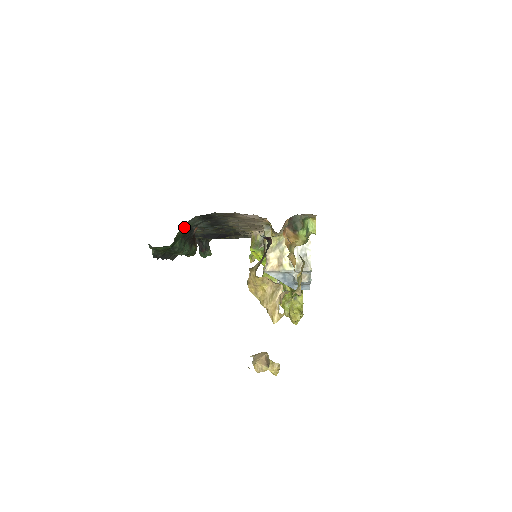
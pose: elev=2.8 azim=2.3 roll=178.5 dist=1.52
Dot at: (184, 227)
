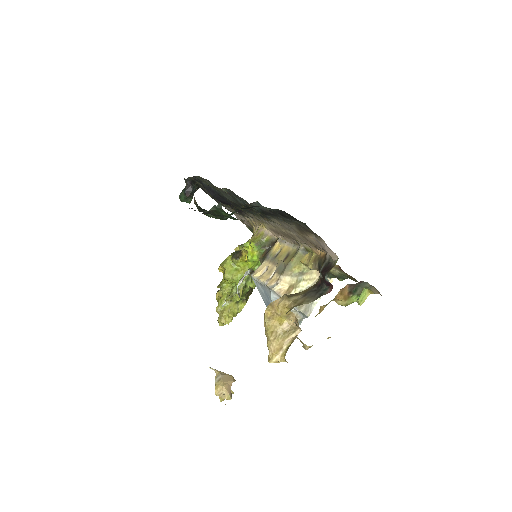
Dot at: occluded
